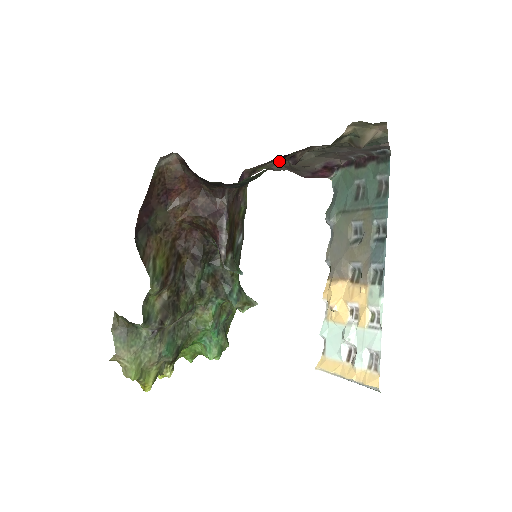
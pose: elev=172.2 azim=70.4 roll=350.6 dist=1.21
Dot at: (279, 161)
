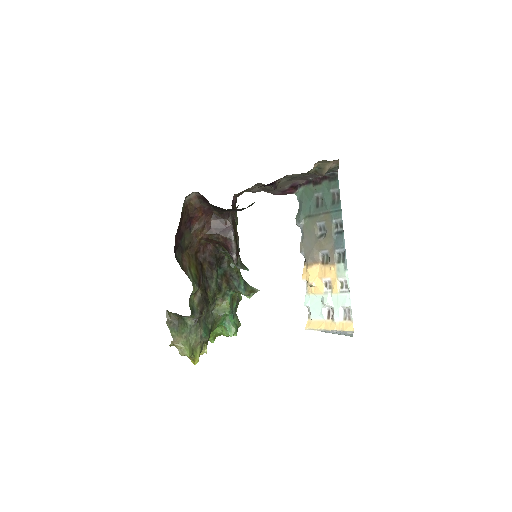
Dot at: (257, 186)
